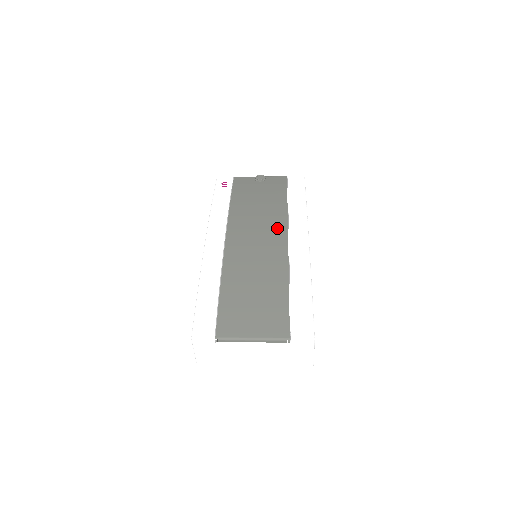
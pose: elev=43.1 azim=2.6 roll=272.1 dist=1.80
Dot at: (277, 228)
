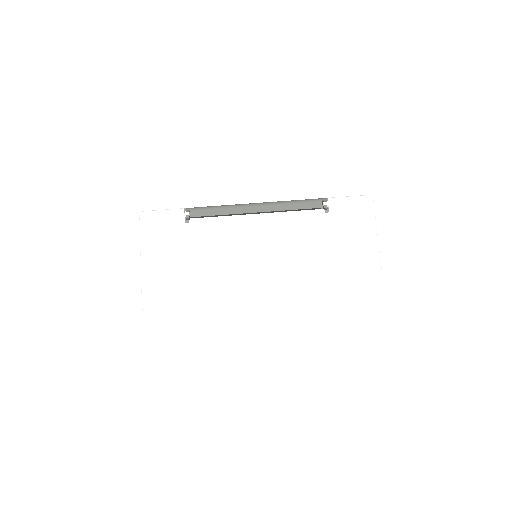
Dot at: occluded
